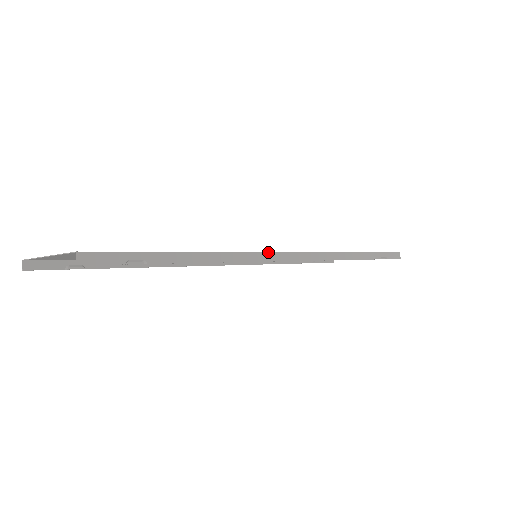
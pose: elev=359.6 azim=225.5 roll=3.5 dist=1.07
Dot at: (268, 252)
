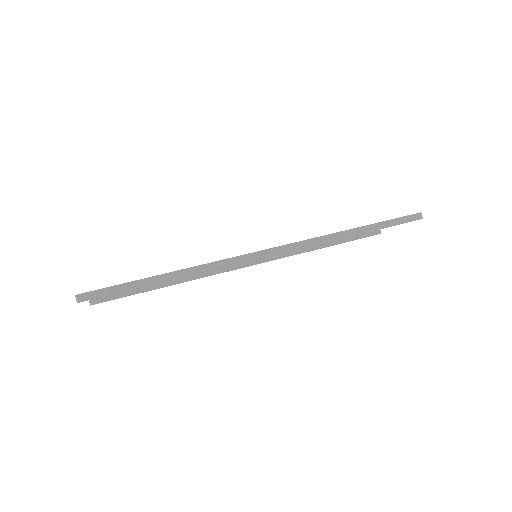
Dot at: (236, 256)
